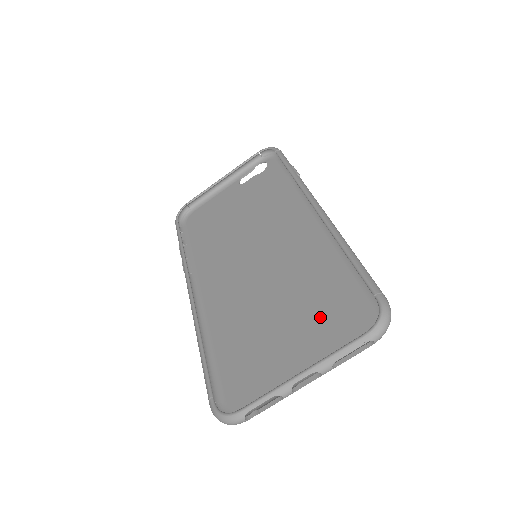
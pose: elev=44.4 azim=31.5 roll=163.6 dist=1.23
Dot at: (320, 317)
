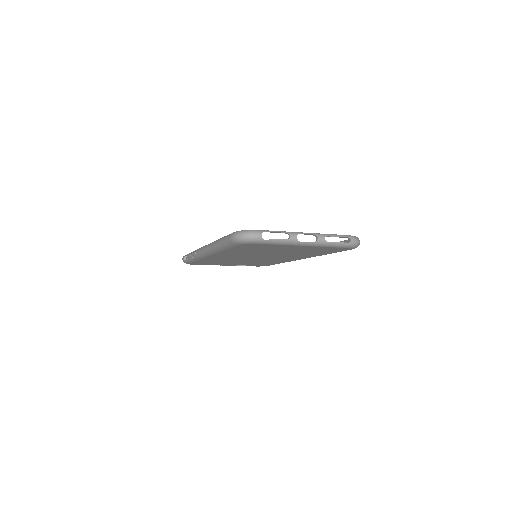
Dot at: occluded
